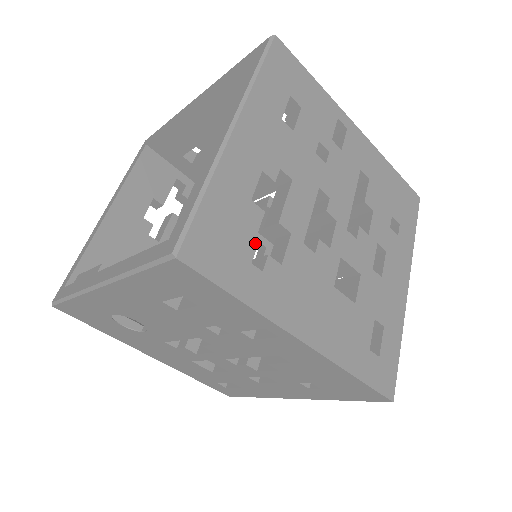
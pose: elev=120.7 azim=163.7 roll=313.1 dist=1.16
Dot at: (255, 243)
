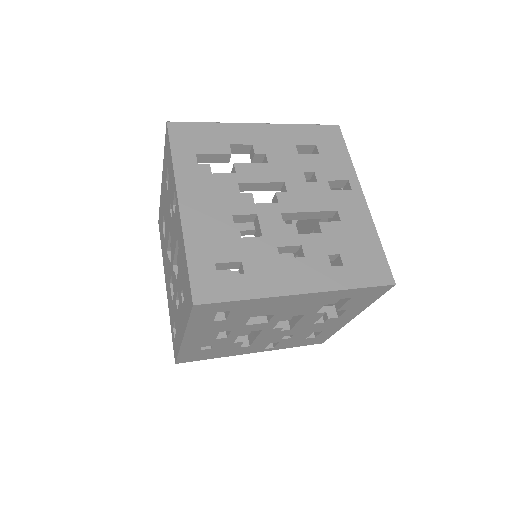
Dot at: occluded
